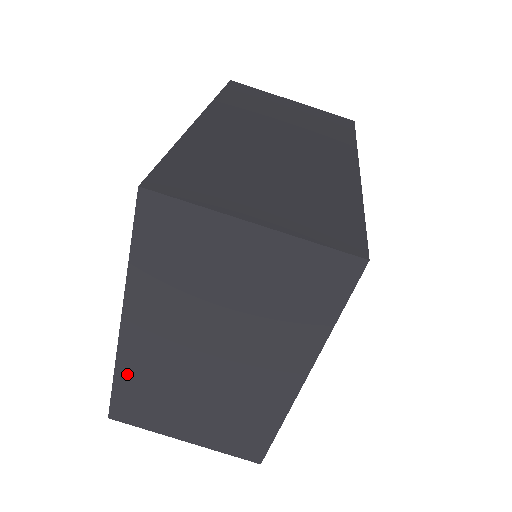
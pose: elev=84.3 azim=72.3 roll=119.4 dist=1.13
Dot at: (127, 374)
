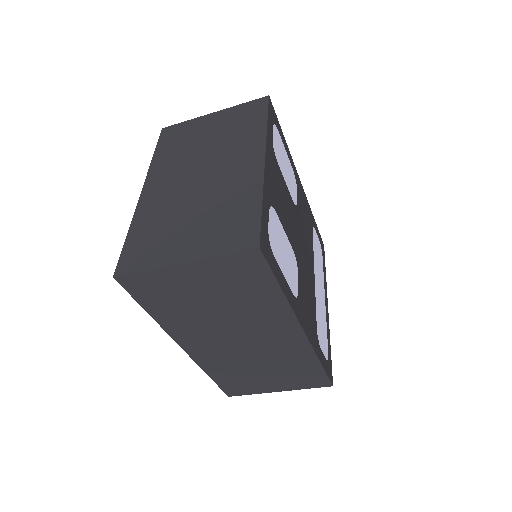
Dot at: occluded
